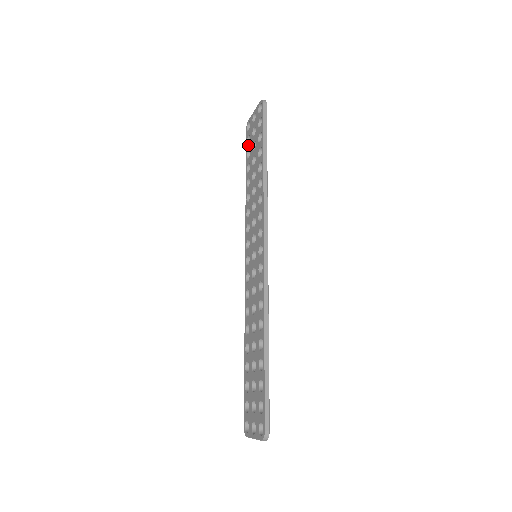
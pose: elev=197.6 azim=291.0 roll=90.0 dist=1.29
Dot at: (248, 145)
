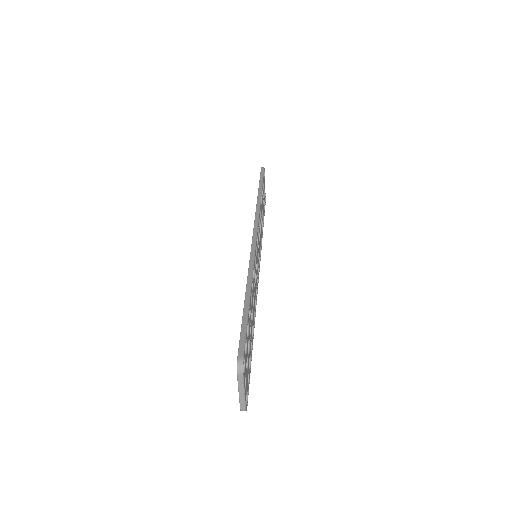
Dot at: occluded
